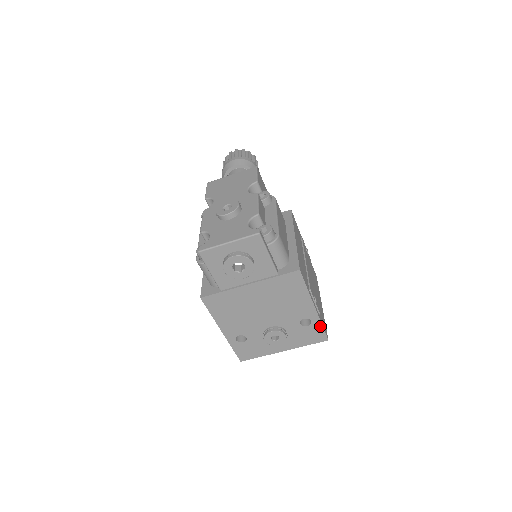
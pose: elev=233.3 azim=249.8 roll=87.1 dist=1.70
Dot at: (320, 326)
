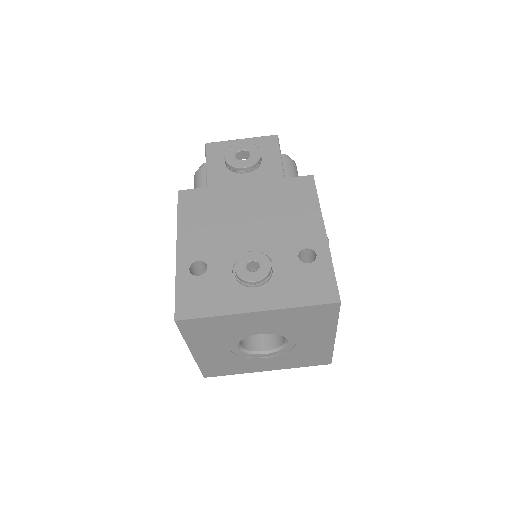
Dot at: (329, 268)
